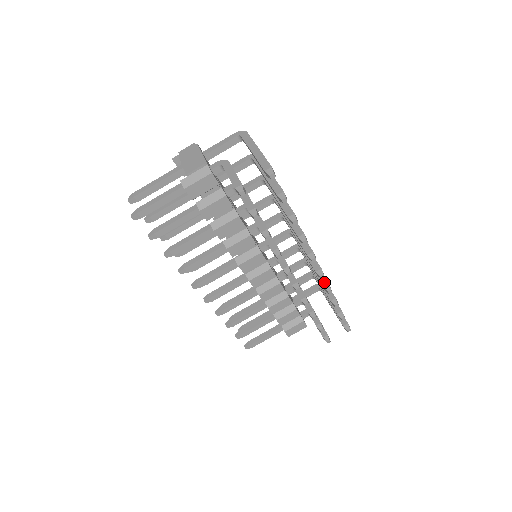
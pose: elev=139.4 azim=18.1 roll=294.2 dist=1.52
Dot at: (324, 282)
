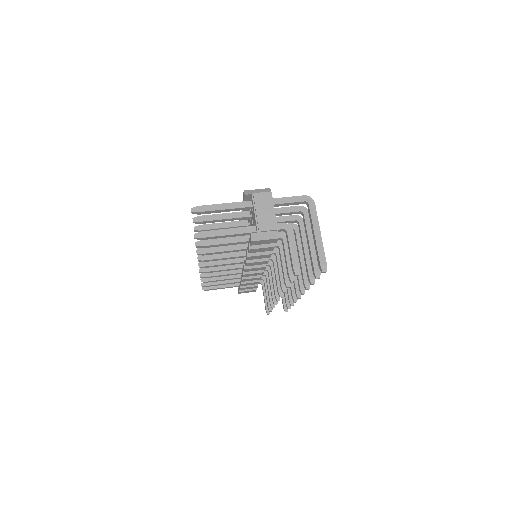
Dot at: occluded
